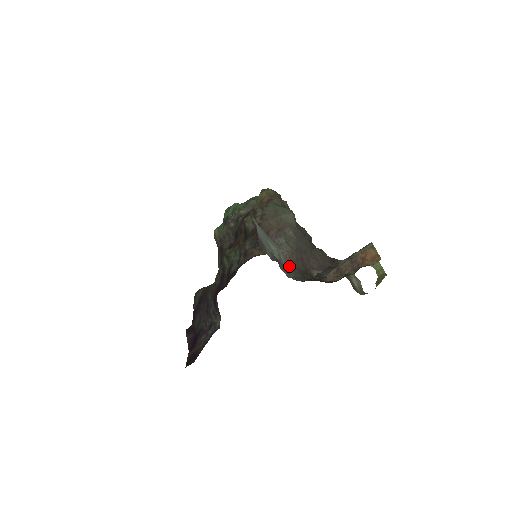
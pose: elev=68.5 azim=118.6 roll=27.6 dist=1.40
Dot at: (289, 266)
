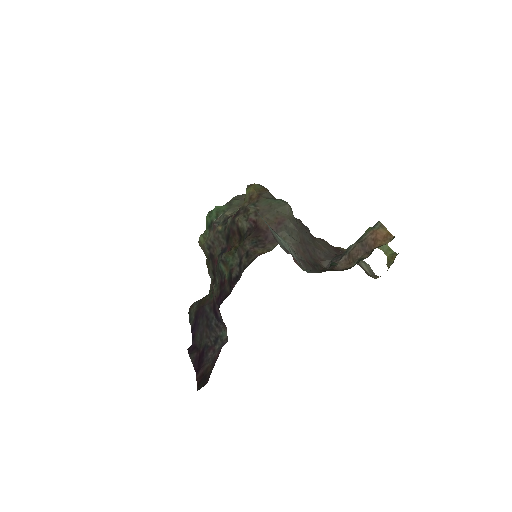
Dot at: (299, 259)
